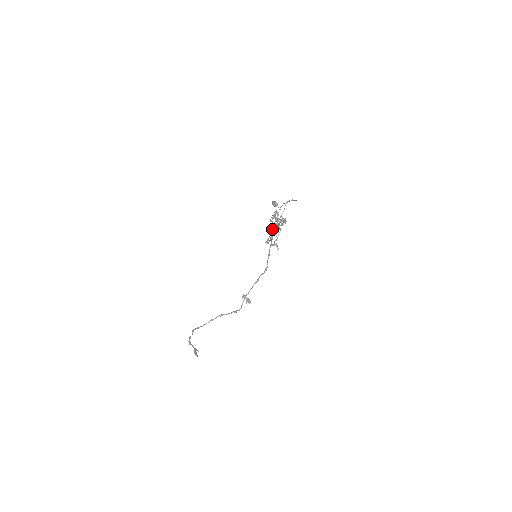
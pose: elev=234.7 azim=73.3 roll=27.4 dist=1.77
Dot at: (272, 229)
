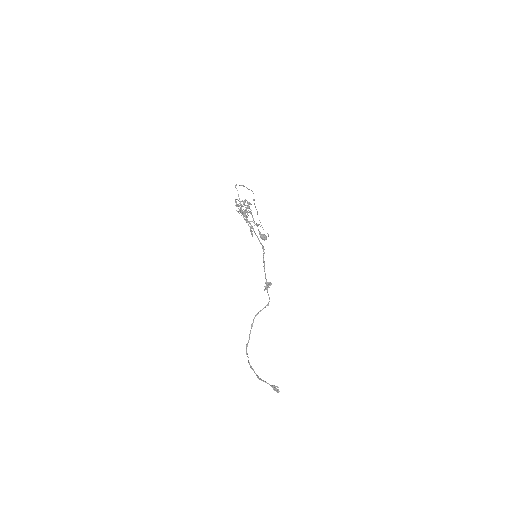
Dot at: (244, 216)
